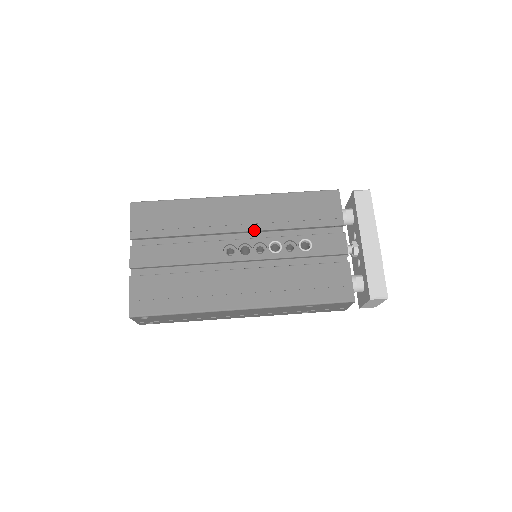
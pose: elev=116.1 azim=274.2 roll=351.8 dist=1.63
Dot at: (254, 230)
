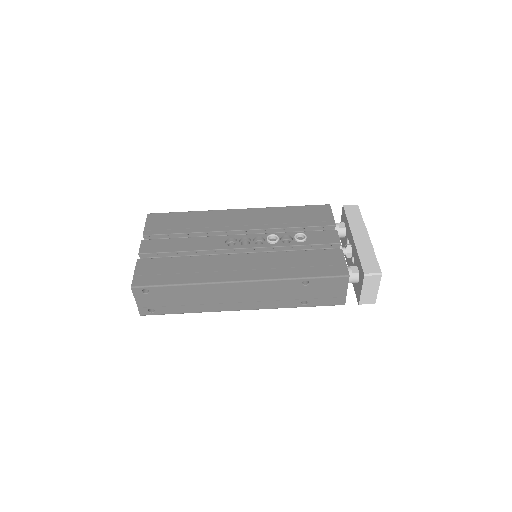
Dot at: (254, 229)
